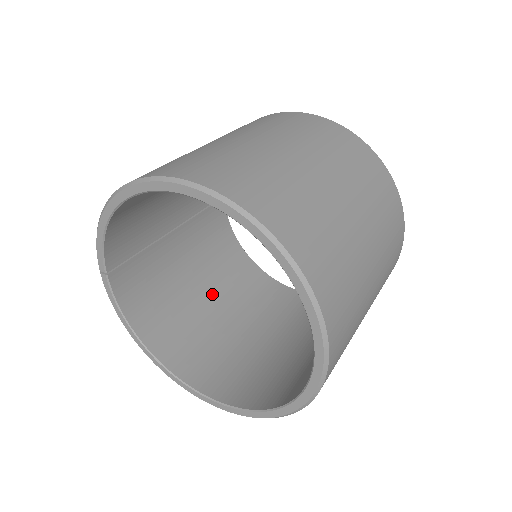
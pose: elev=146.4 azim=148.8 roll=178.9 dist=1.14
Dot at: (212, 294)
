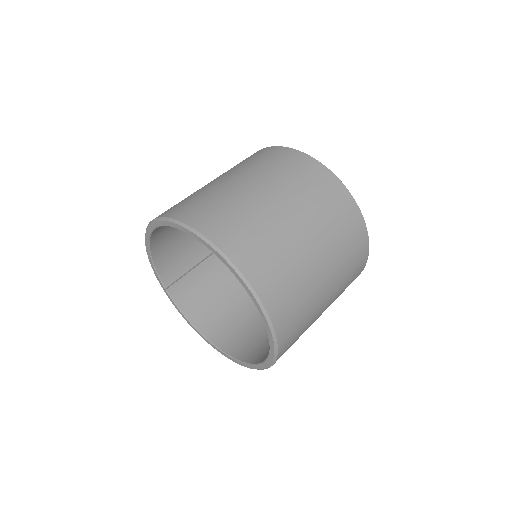
Dot at: occluded
